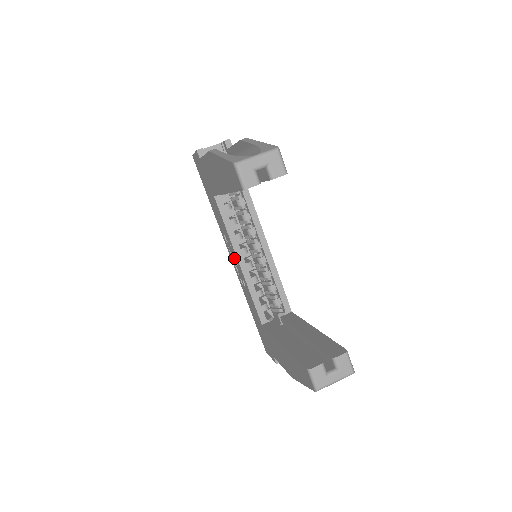
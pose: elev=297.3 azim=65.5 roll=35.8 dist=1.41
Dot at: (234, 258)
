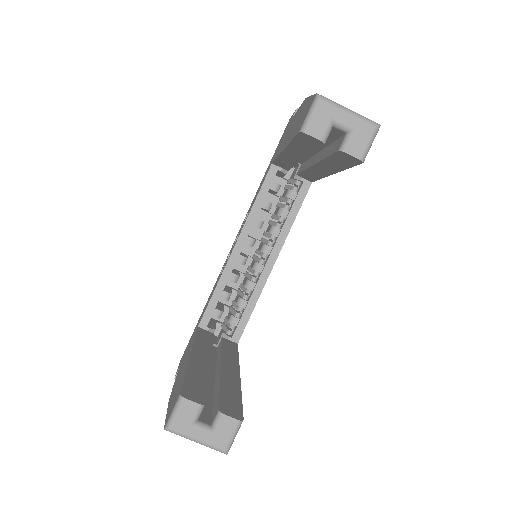
Dot at: occluded
